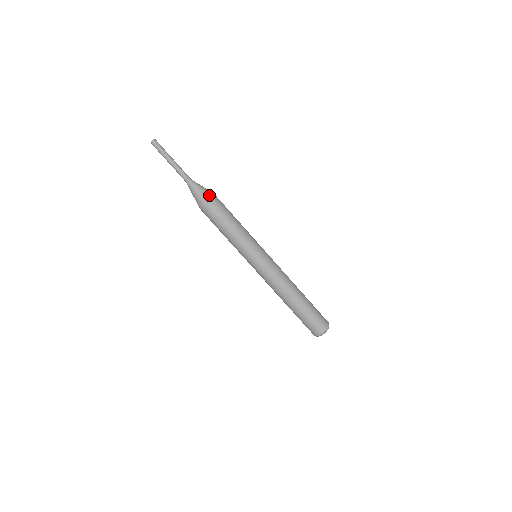
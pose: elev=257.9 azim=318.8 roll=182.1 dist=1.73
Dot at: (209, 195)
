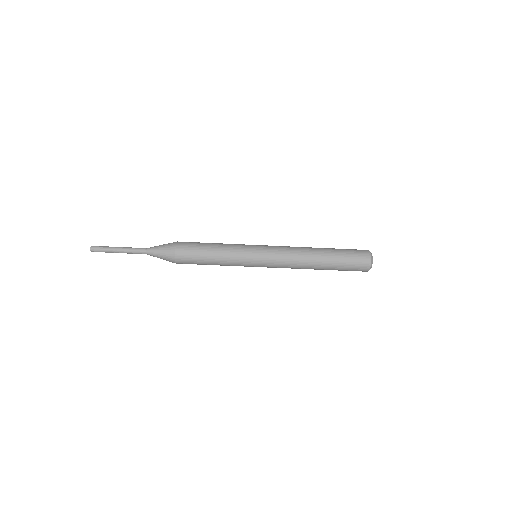
Dot at: (172, 247)
